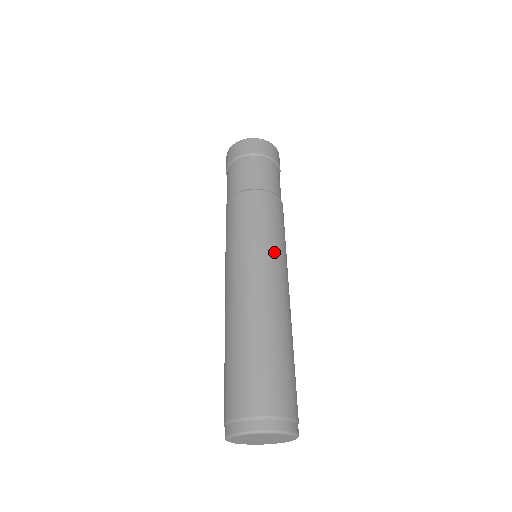
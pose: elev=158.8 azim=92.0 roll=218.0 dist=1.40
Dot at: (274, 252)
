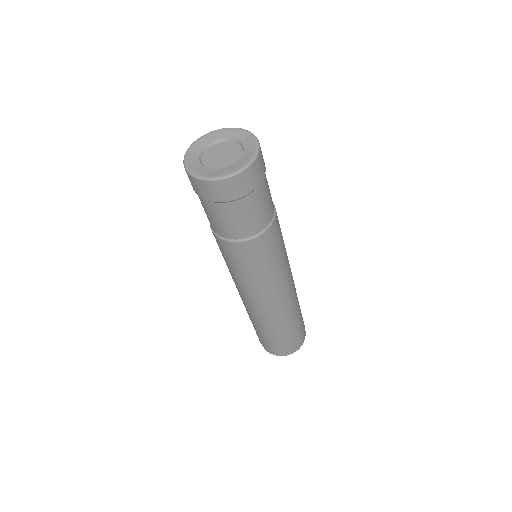
Dot at: (286, 268)
